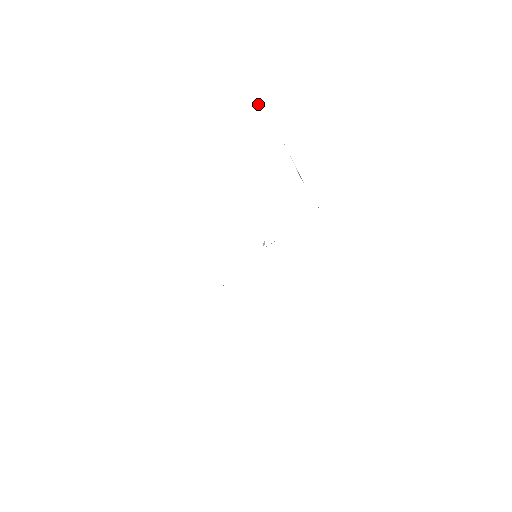
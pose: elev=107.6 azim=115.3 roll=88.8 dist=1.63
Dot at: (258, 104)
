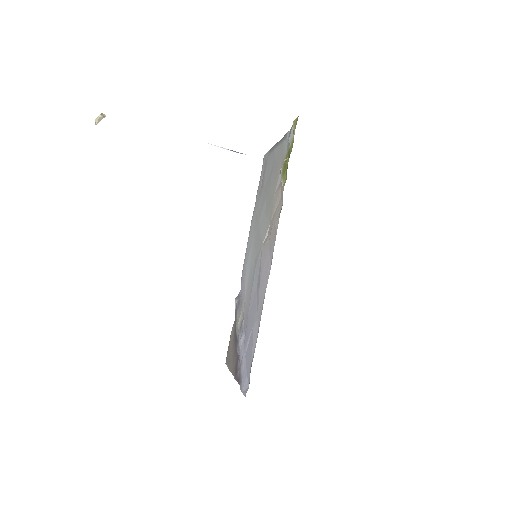
Dot at: (100, 120)
